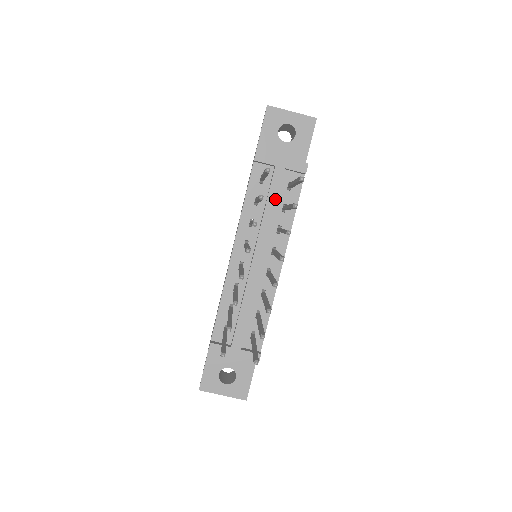
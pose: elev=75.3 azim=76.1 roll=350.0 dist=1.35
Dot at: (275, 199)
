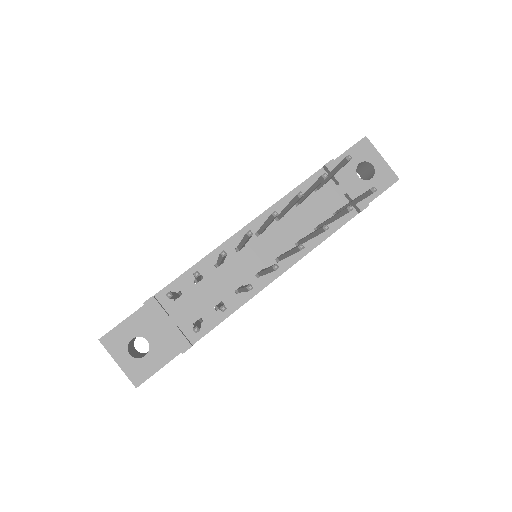
Dot at: (318, 212)
